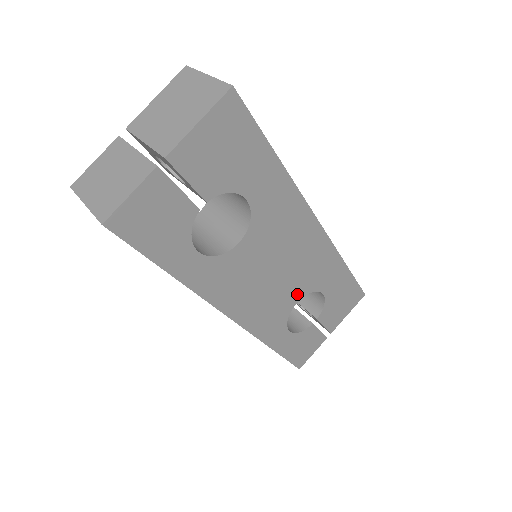
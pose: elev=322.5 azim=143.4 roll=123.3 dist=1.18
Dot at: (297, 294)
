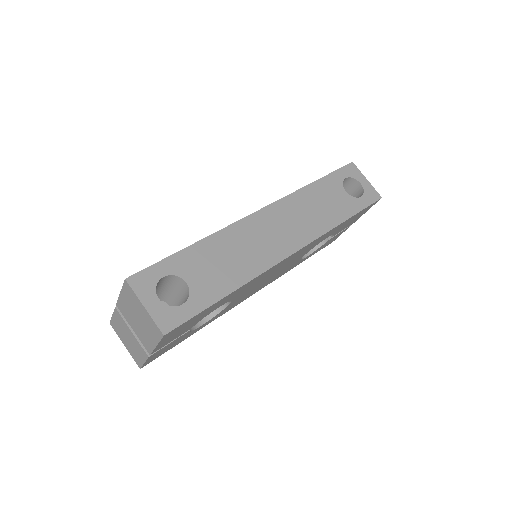
Dot at: occluded
